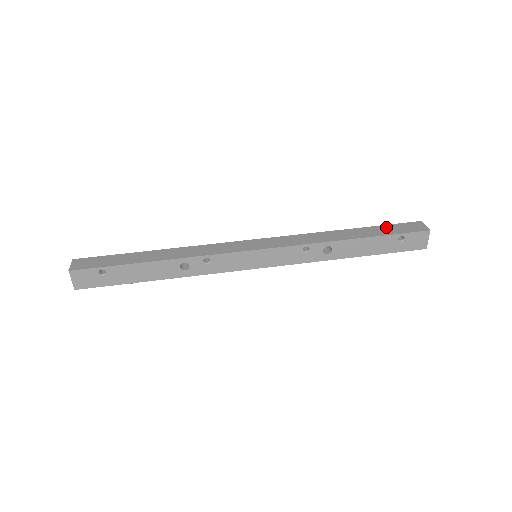
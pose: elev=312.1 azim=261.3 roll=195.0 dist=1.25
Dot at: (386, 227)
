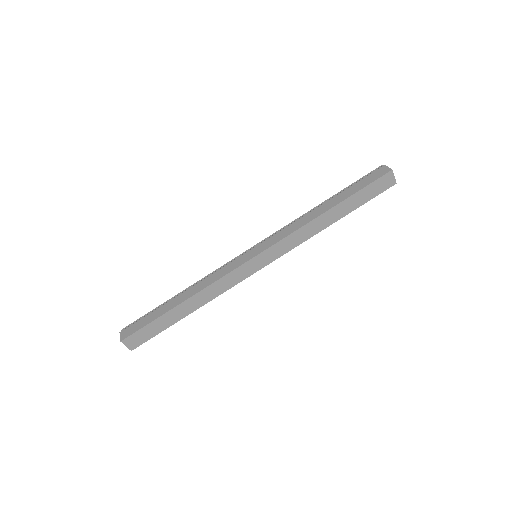
Dot at: (362, 193)
